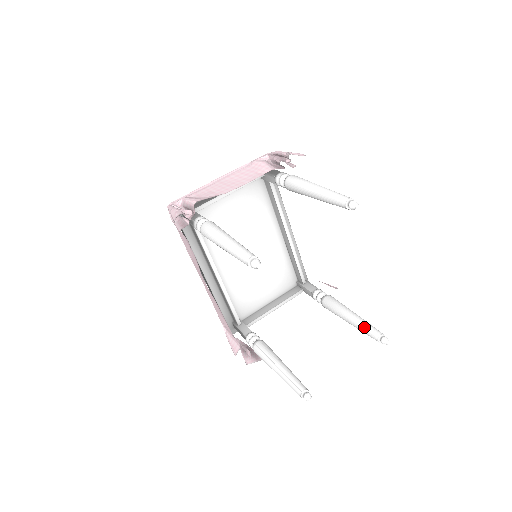
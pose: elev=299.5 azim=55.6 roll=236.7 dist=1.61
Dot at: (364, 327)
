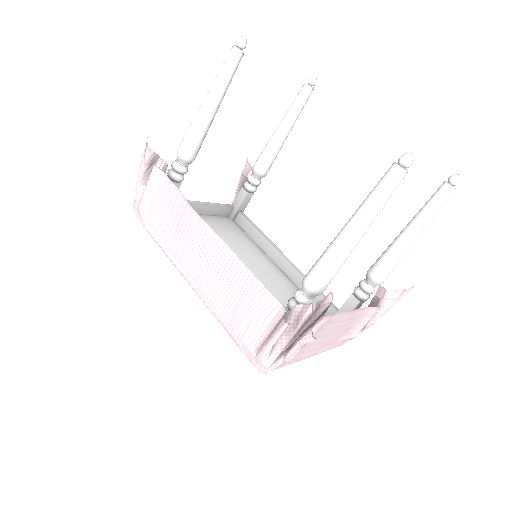
Dot at: occluded
